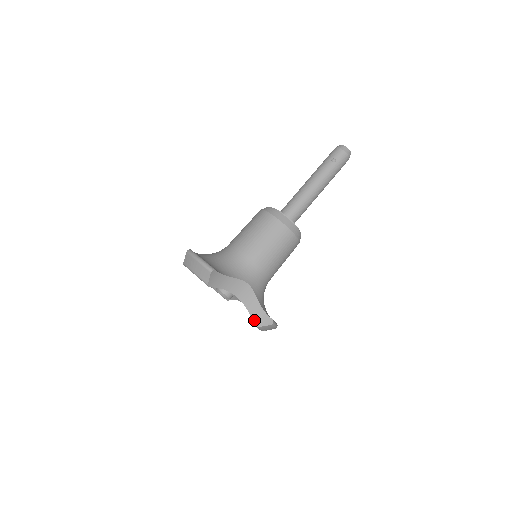
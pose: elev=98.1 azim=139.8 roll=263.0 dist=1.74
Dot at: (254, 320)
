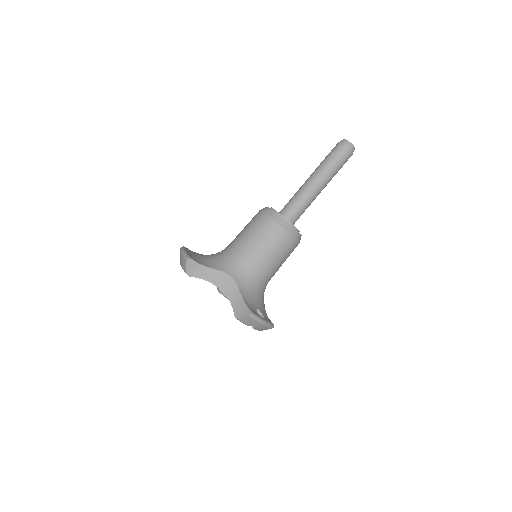
Dot at: (235, 312)
